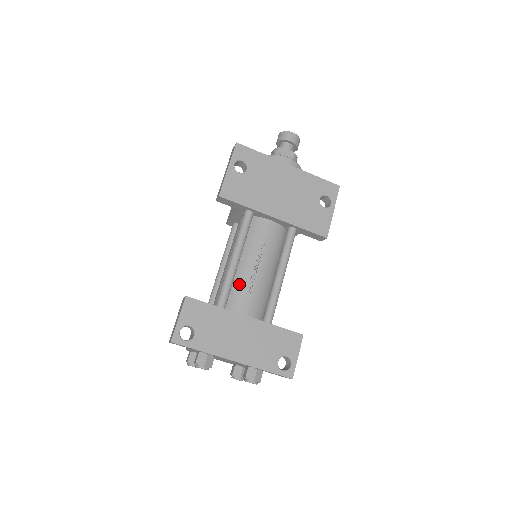
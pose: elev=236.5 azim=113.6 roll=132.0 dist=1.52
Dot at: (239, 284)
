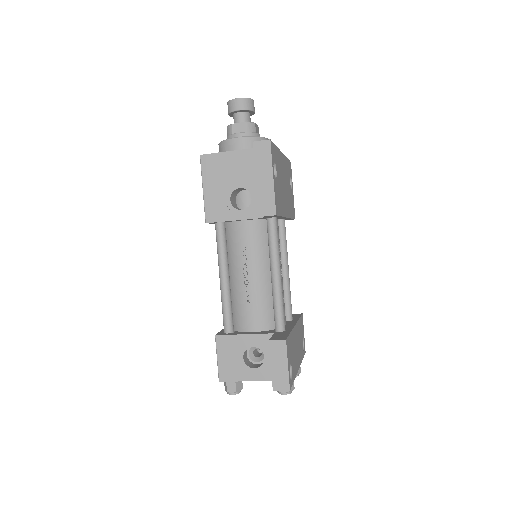
Dot at: occluded
